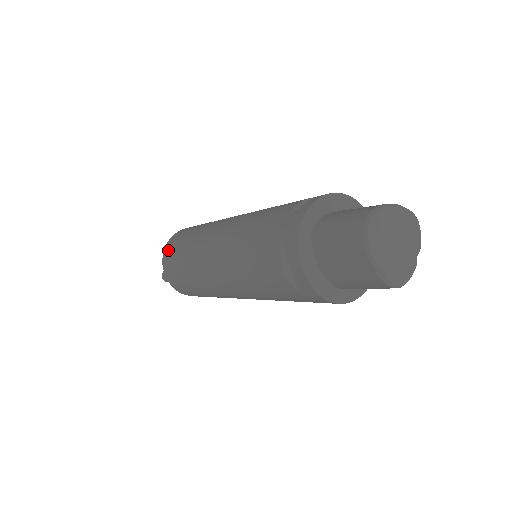
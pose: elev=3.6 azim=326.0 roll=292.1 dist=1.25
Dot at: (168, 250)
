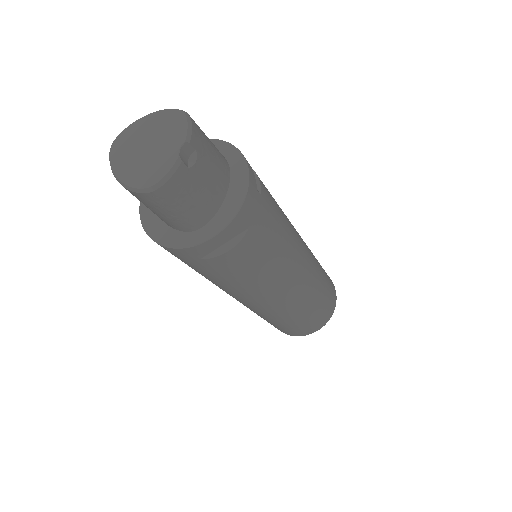
Dot at: occluded
